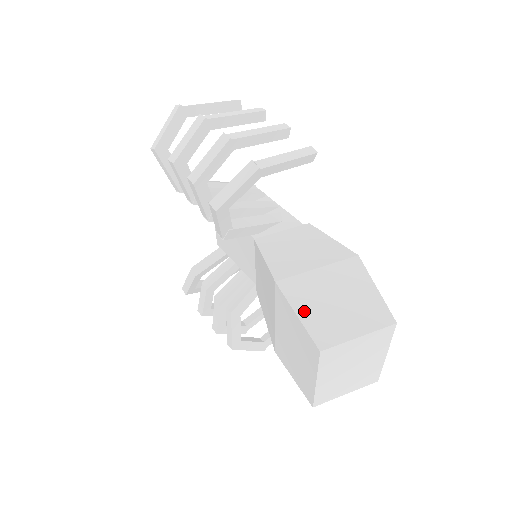
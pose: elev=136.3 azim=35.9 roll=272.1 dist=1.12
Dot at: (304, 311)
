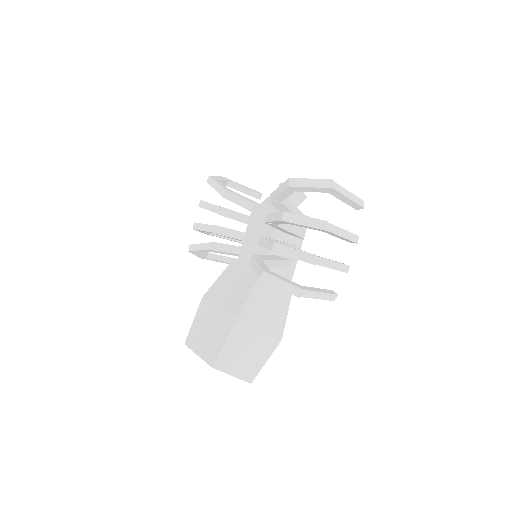
Dot at: (230, 344)
